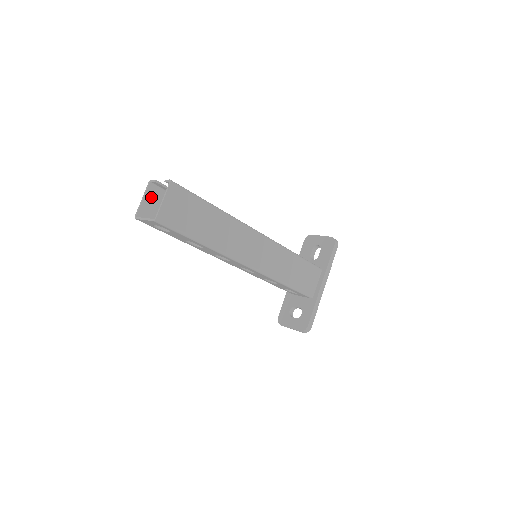
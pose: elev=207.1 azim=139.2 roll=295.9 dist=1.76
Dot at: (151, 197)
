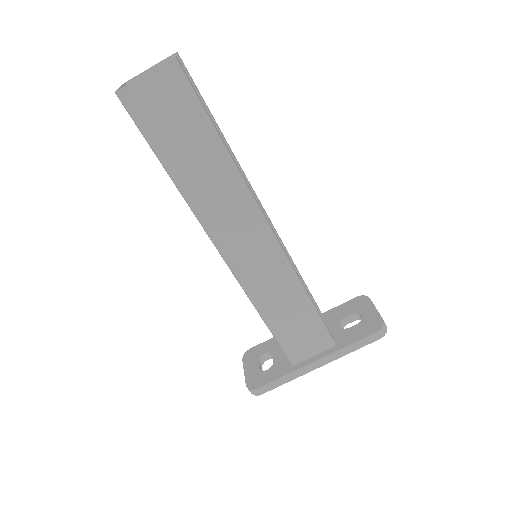
Dot at: occluded
